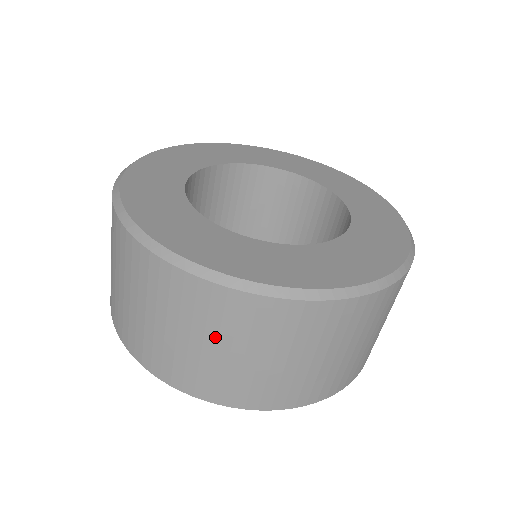
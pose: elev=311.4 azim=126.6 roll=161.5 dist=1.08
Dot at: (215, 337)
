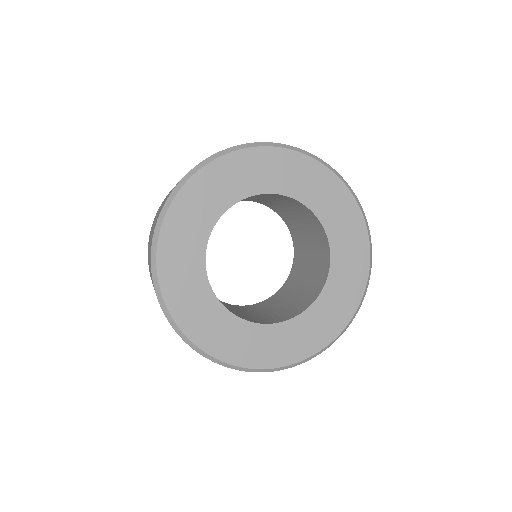
Dot at: occluded
